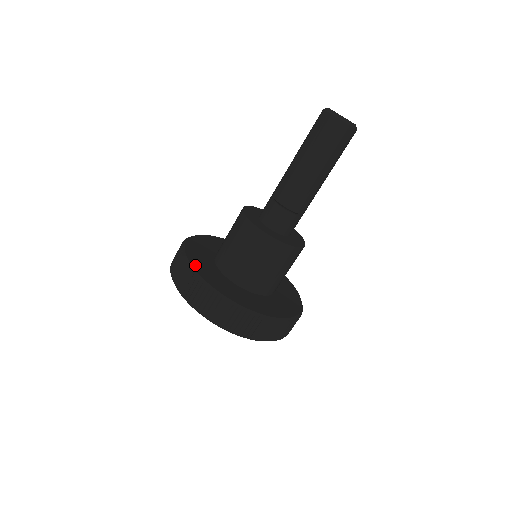
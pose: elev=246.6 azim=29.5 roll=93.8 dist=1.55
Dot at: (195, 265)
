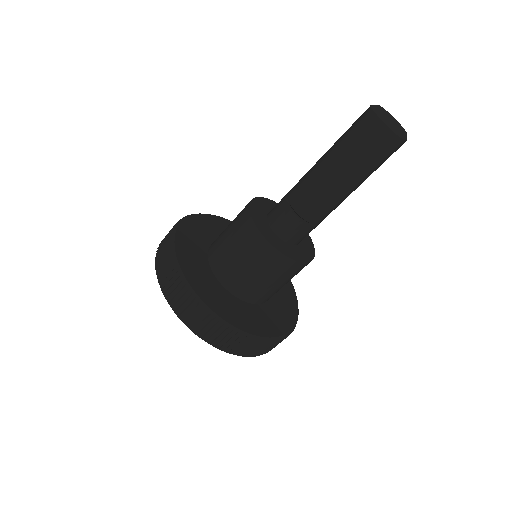
Dot at: (230, 319)
